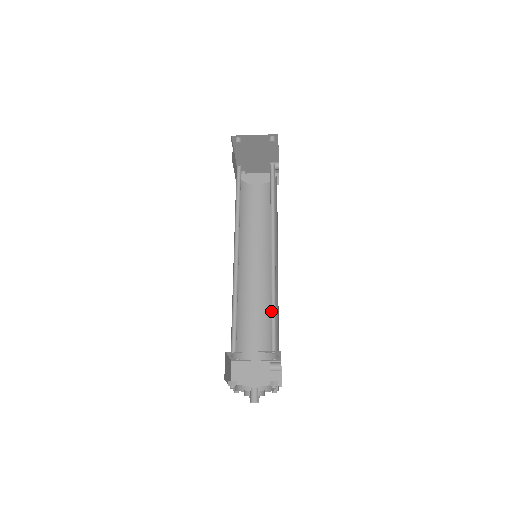
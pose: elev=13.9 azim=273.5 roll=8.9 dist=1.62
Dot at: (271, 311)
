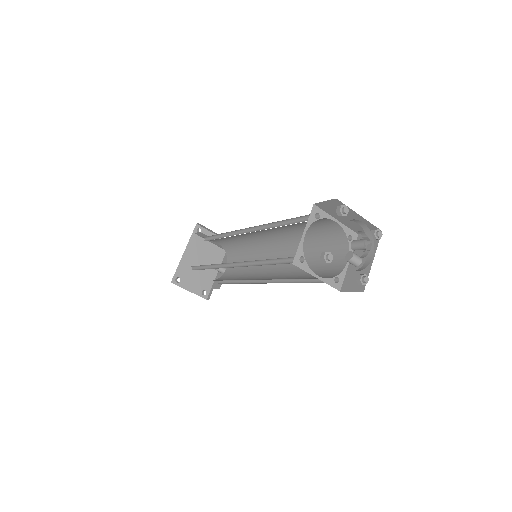
Dot at: (316, 242)
